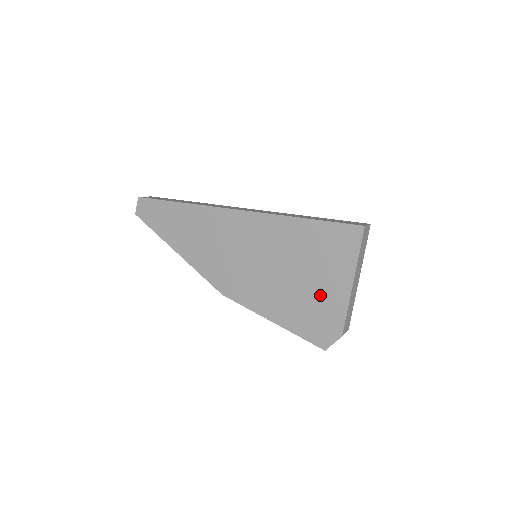
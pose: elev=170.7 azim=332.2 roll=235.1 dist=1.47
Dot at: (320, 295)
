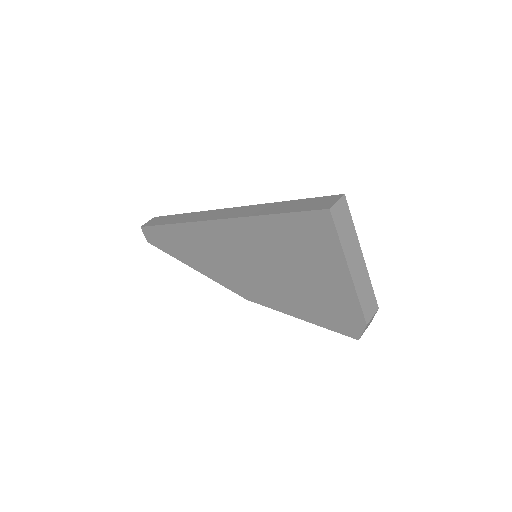
Dot at: (325, 288)
